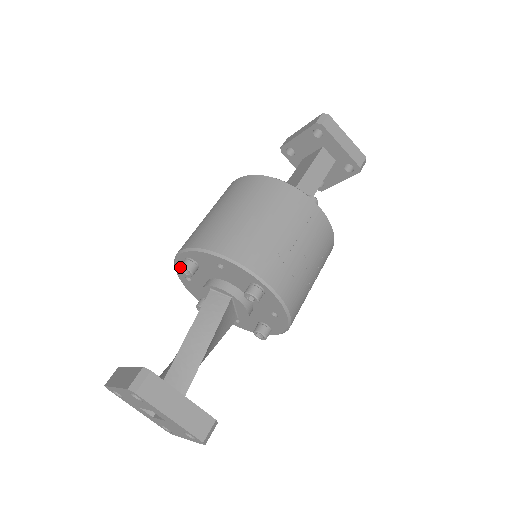
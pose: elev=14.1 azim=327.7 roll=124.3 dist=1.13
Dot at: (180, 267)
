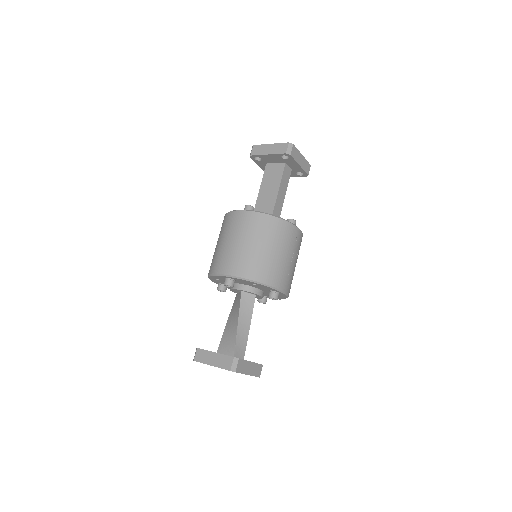
Dot at: (226, 285)
